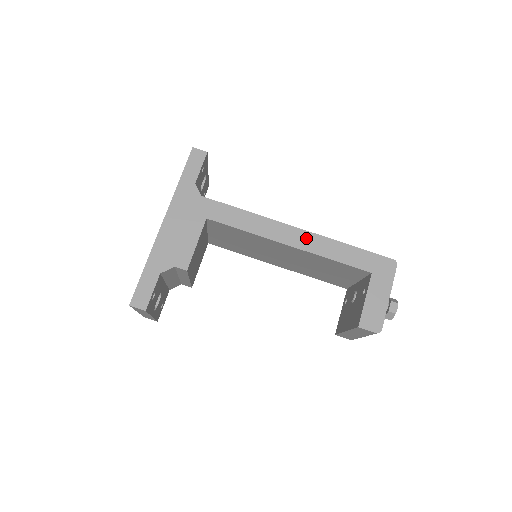
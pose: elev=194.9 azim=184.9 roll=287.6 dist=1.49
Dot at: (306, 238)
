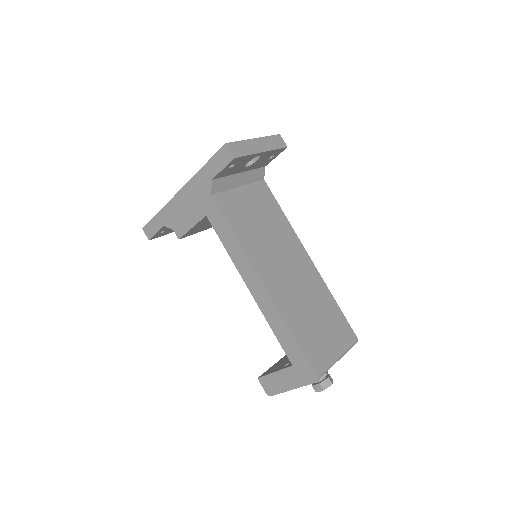
Dot at: (264, 297)
